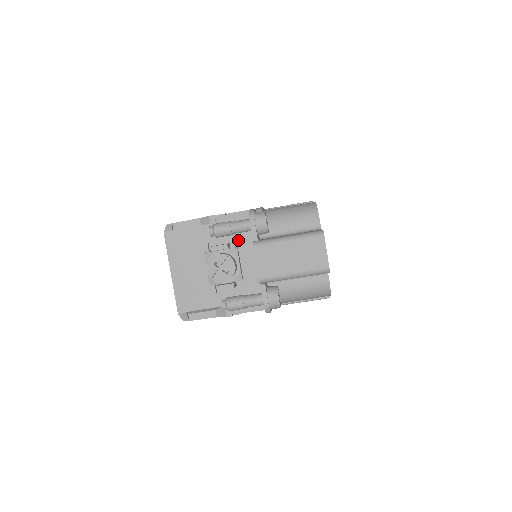
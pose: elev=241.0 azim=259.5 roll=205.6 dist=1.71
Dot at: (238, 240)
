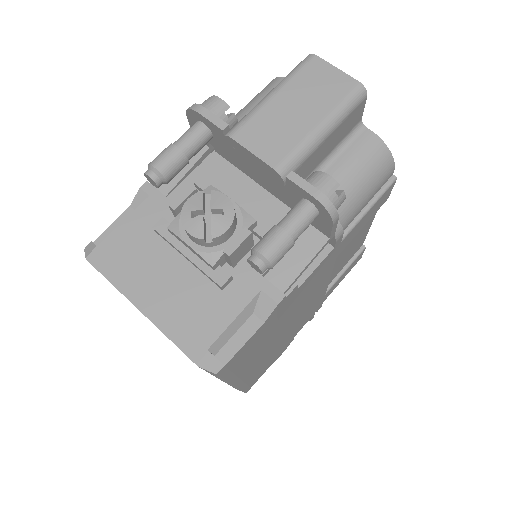
Dot at: (205, 180)
